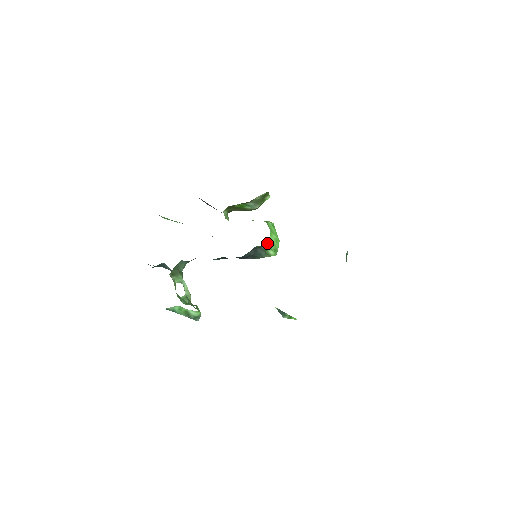
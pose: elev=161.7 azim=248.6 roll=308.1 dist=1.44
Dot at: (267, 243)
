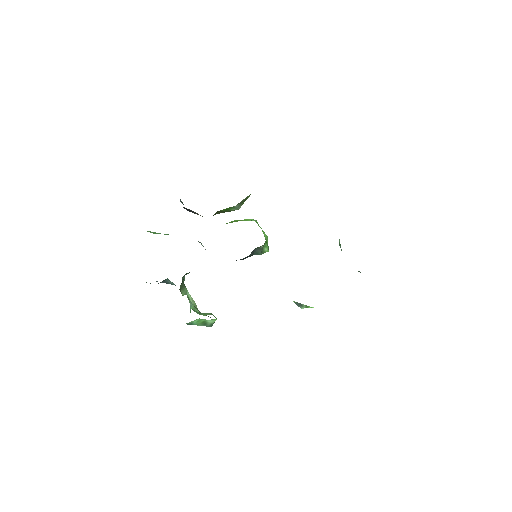
Dot at: occluded
